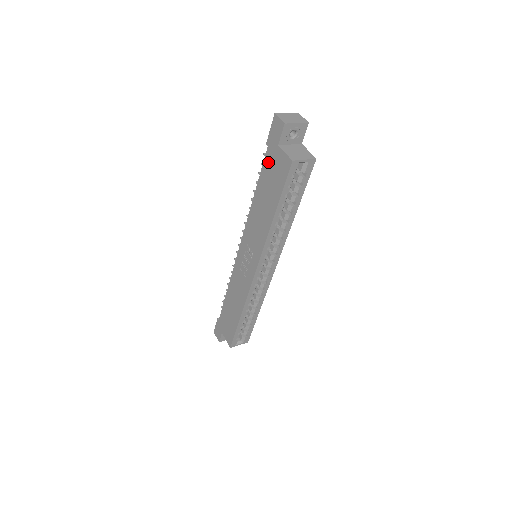
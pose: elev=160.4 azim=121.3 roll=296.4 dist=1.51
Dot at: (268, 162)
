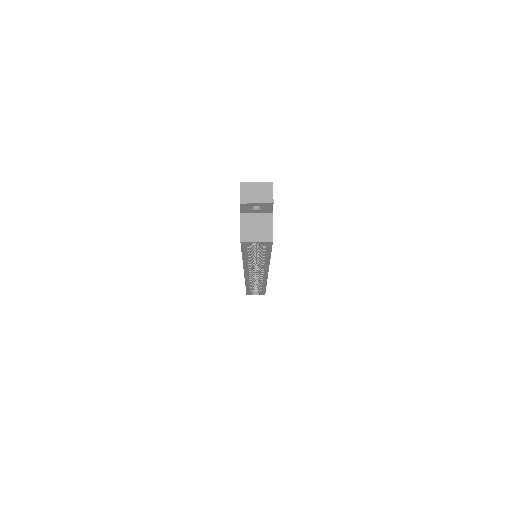
Dot at: occluded
